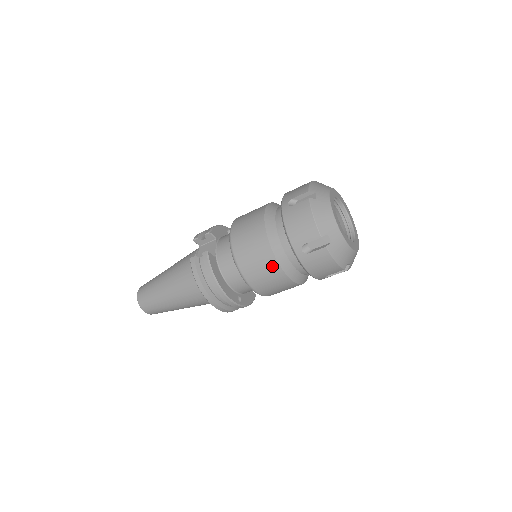
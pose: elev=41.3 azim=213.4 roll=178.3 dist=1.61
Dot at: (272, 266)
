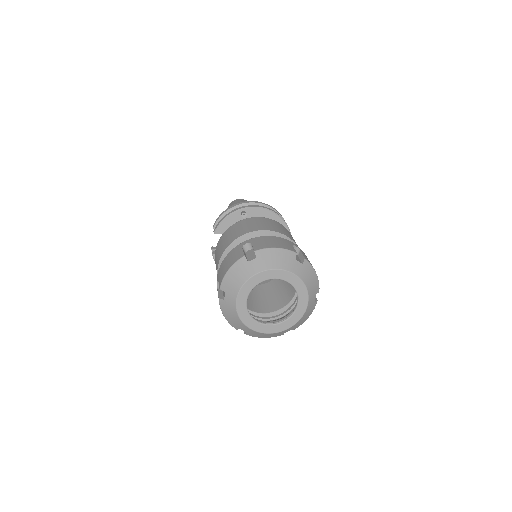
Dot at: occluded
